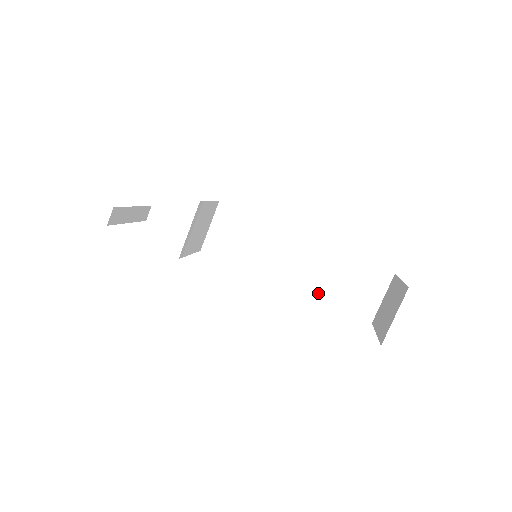
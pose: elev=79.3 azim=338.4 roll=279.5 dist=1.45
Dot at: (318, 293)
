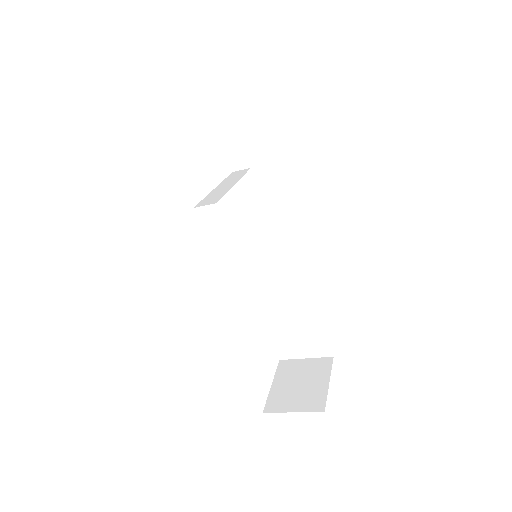
Dot at: (270, 309)
